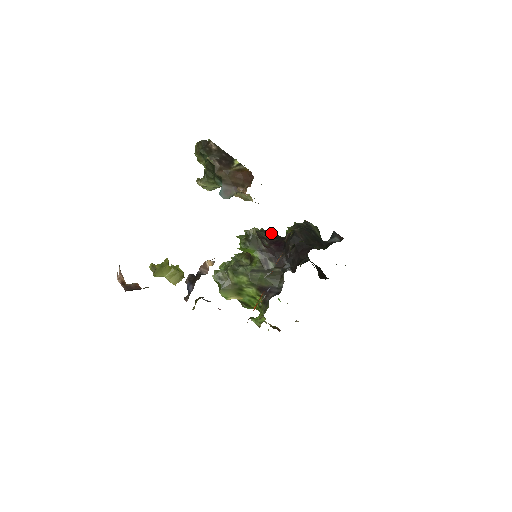
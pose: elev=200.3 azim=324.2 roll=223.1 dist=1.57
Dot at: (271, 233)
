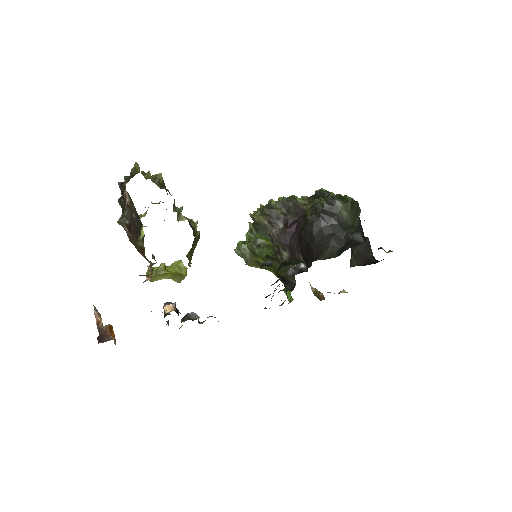
Dot at: (293, 206)
